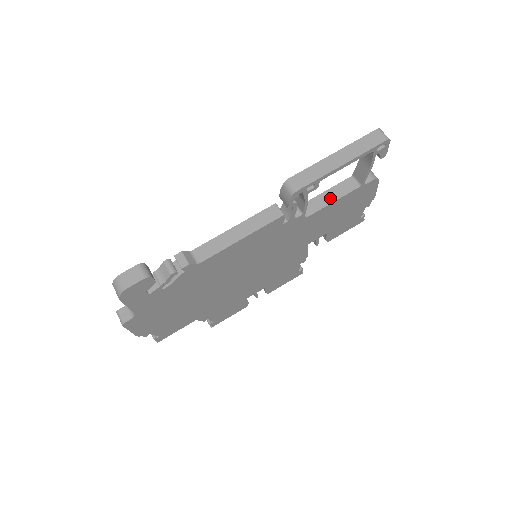
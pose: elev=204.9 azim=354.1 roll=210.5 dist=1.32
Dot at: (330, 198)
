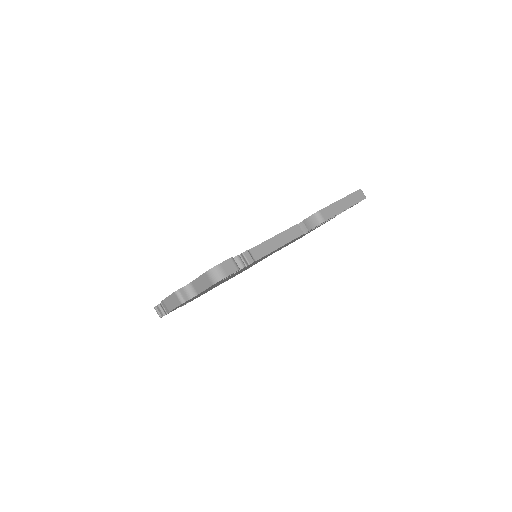
Dot at: occluded
